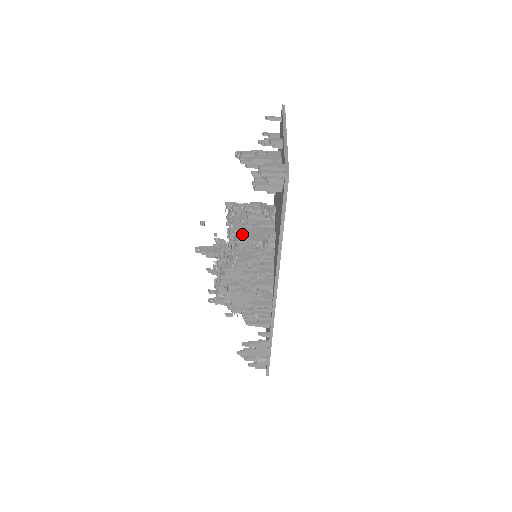
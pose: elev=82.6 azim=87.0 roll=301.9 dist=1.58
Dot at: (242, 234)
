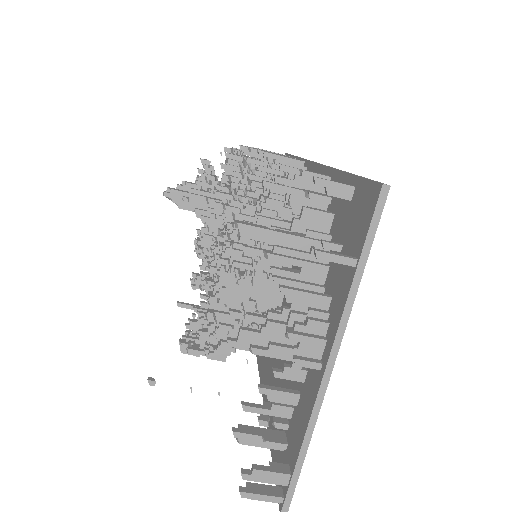
Dot at: (229, 302)
